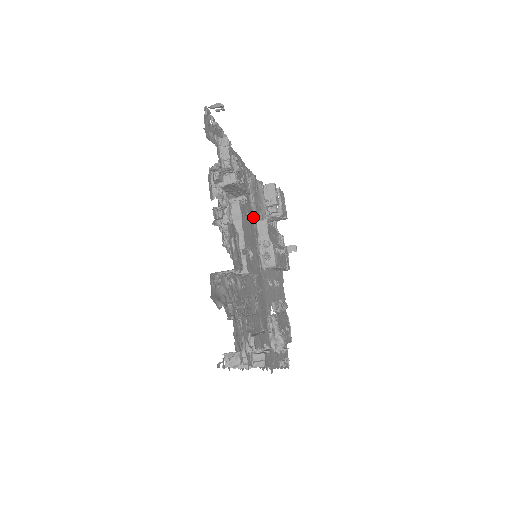
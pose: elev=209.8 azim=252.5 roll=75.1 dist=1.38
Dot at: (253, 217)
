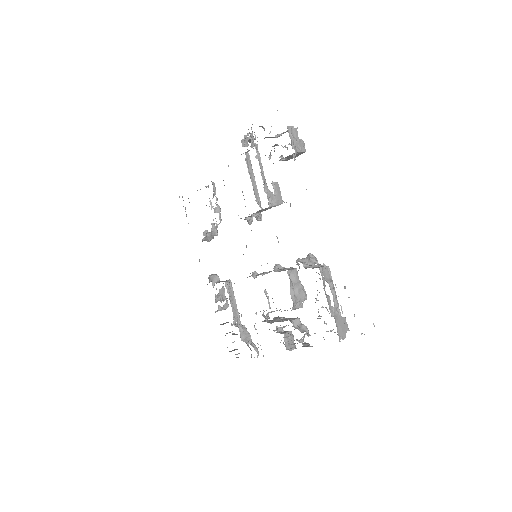
Dot at: occluded
